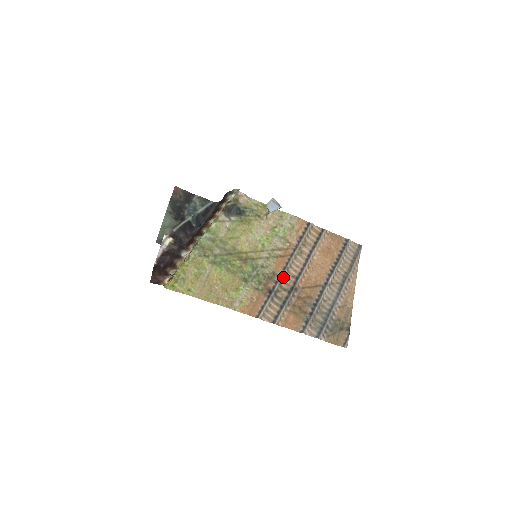
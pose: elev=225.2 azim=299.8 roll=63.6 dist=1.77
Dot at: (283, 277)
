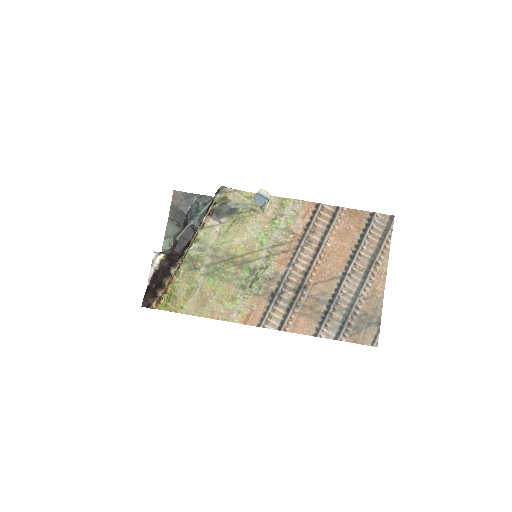
Dot at: (288, 276)
